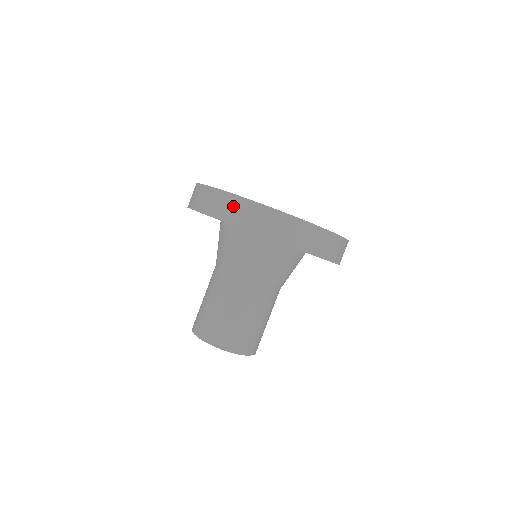
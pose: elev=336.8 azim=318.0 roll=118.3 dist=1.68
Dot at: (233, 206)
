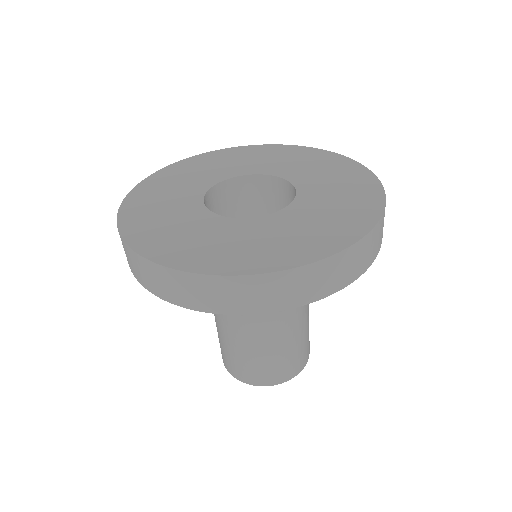
Dot at: occluded
